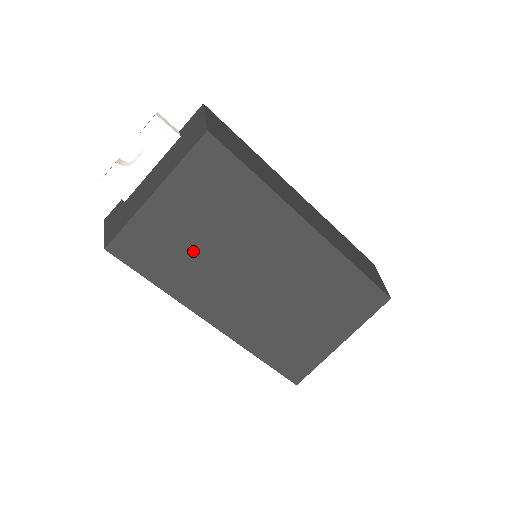
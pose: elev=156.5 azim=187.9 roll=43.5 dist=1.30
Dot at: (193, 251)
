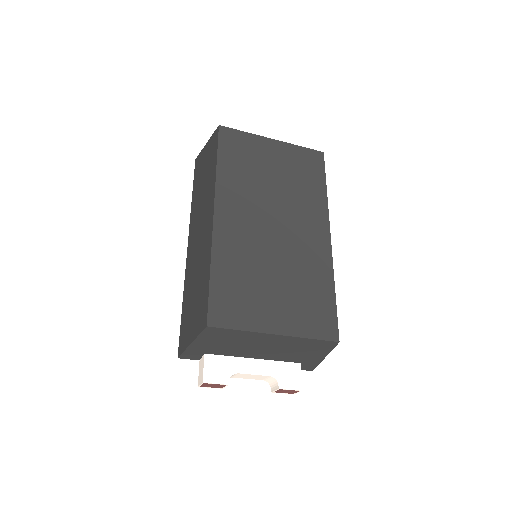
Dot at: (257, 175)
